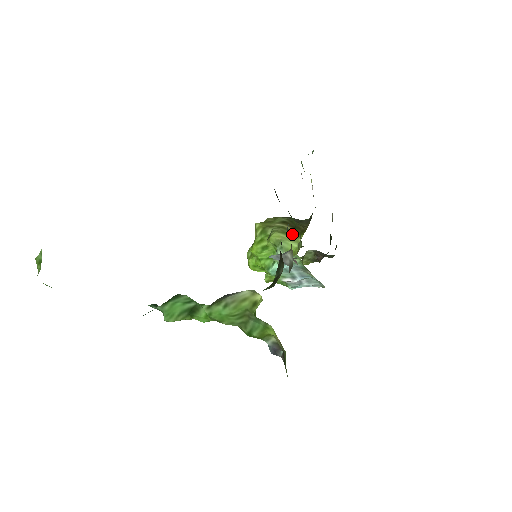
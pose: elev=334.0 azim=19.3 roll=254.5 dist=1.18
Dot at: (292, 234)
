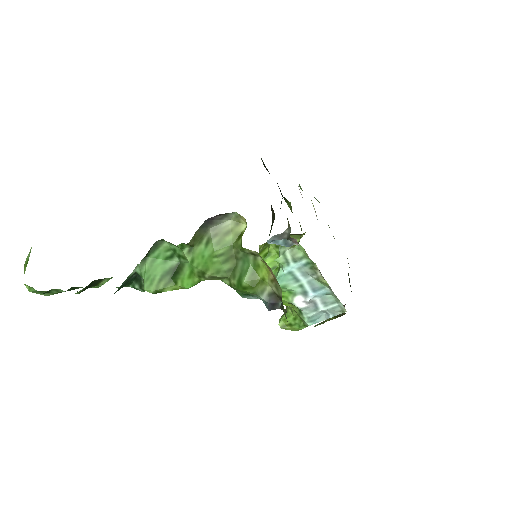
Dot at: (294, 235)
